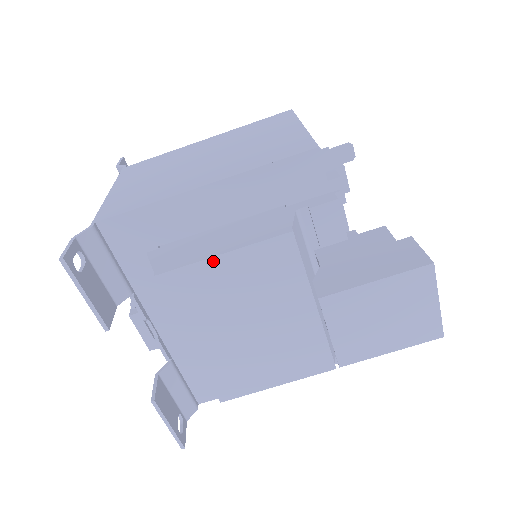
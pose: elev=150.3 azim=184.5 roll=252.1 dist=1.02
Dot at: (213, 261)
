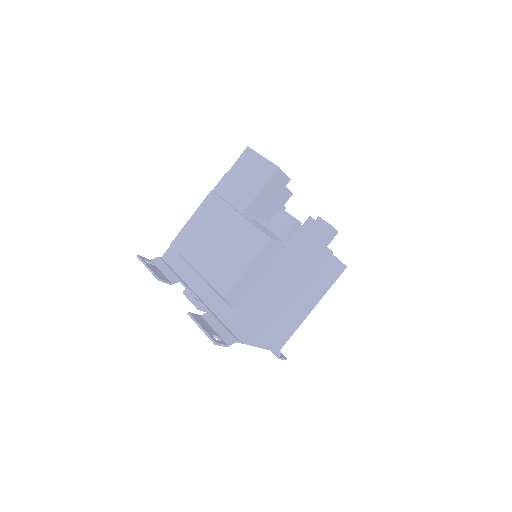
Dot at: (189, 223)
